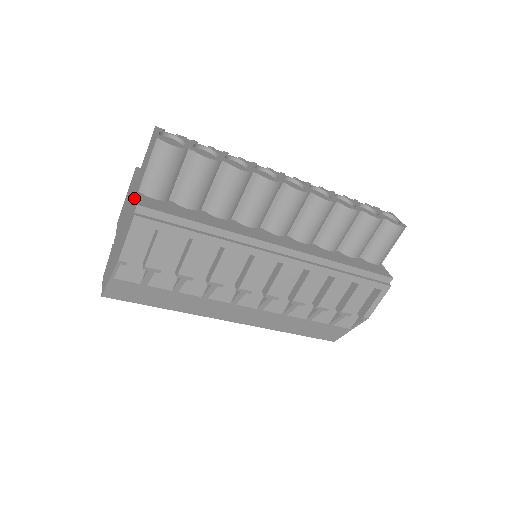
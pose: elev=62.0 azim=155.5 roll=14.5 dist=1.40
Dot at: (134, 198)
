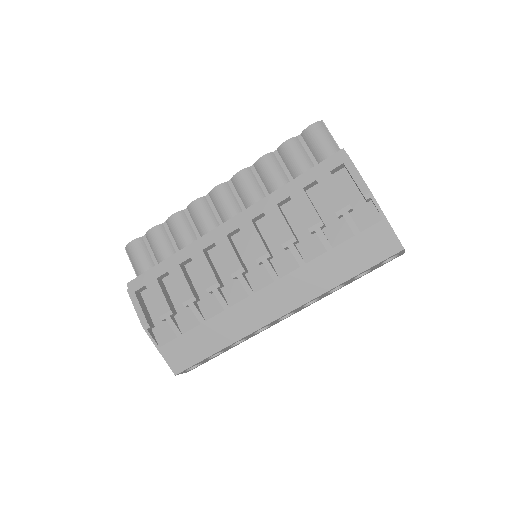
Dot at: occluded
